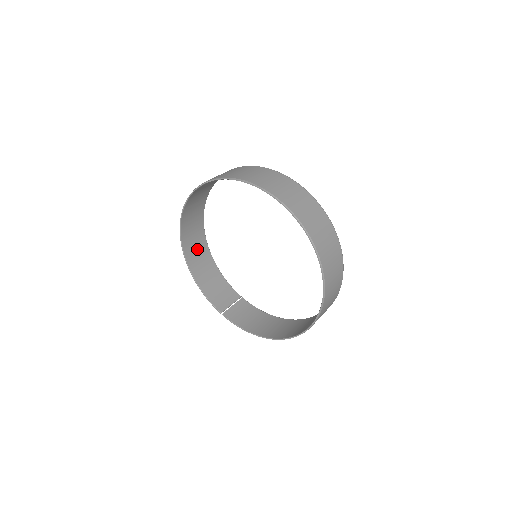
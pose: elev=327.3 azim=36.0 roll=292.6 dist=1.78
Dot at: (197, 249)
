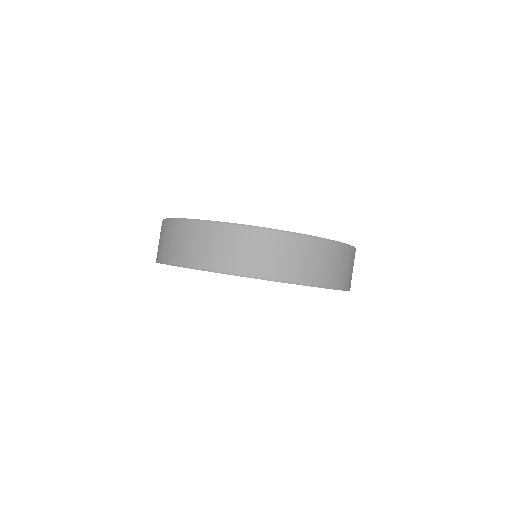
Dot at: (177, 240)
